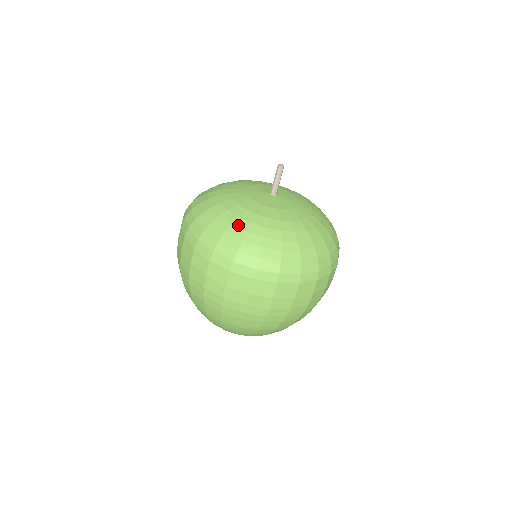
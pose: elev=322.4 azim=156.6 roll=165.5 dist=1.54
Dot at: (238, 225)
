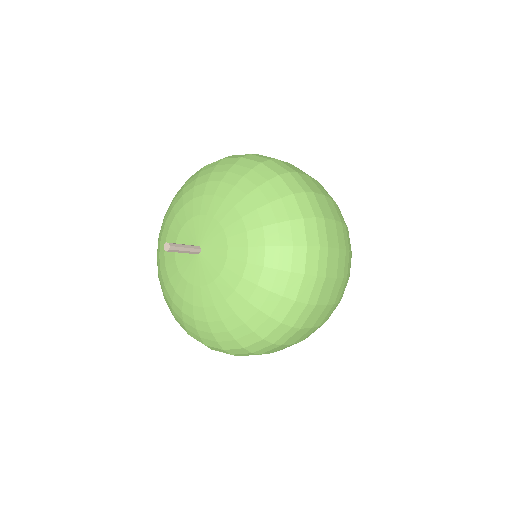
Dot at: (161, 281)
